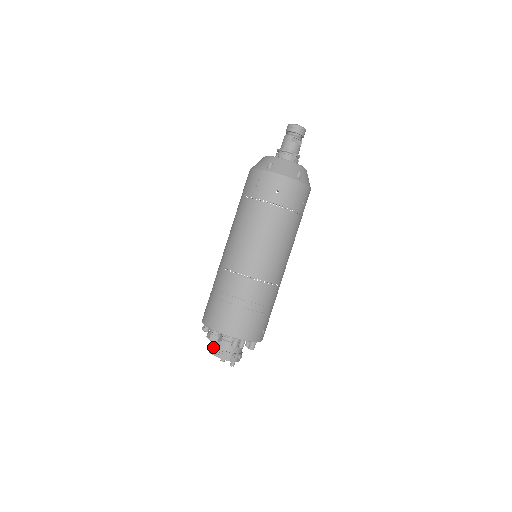
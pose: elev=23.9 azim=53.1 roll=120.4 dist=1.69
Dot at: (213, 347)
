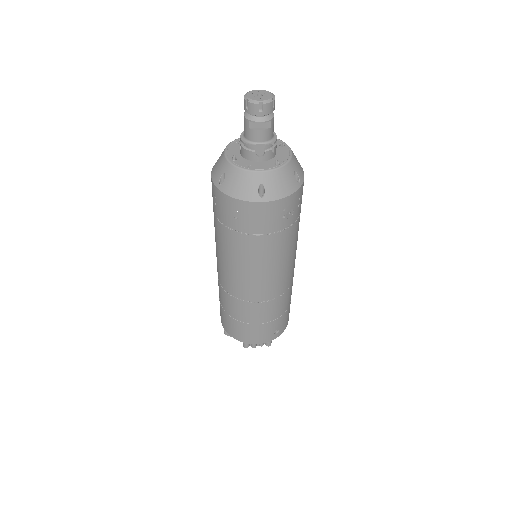
Dot at: occluded
